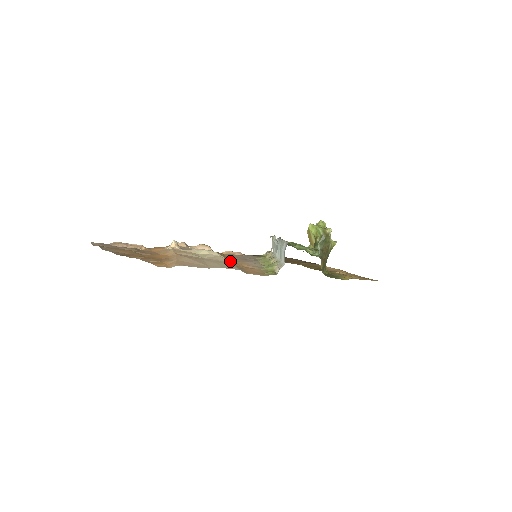
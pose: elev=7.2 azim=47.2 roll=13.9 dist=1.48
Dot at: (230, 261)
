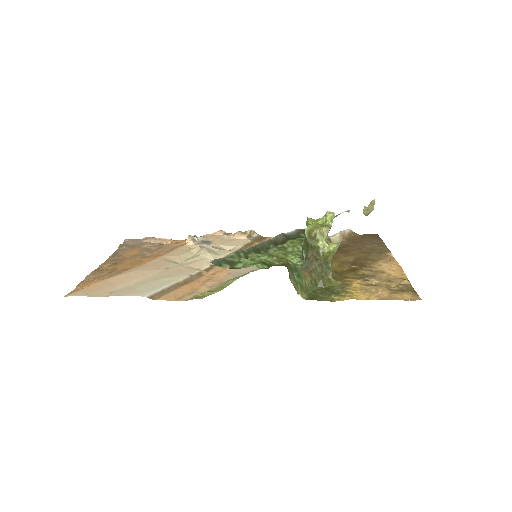
Dot at: occluded
